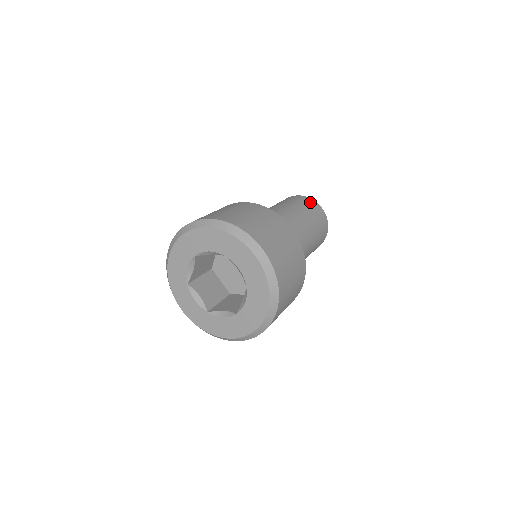
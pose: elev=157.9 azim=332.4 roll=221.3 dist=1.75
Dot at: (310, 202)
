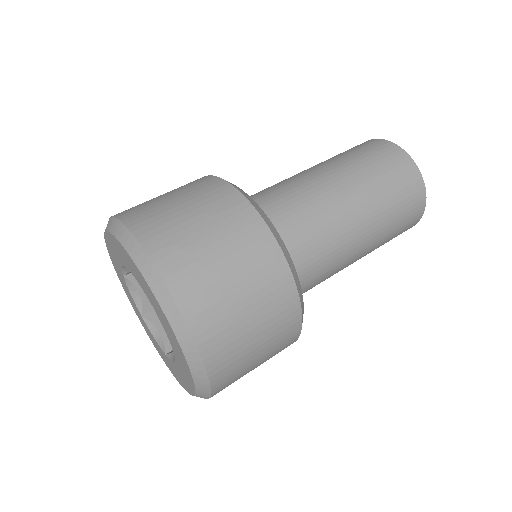
Dot at: (374, 145)
